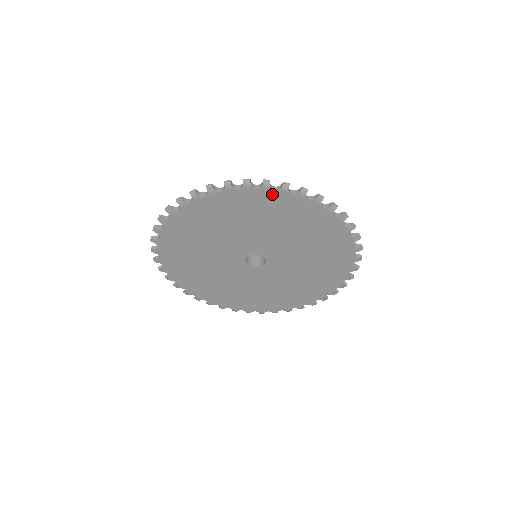
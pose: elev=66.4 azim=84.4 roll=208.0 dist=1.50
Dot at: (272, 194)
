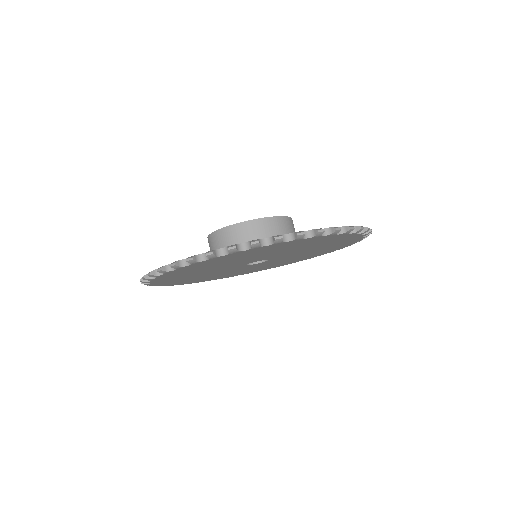
Dot at: (224, 256)
